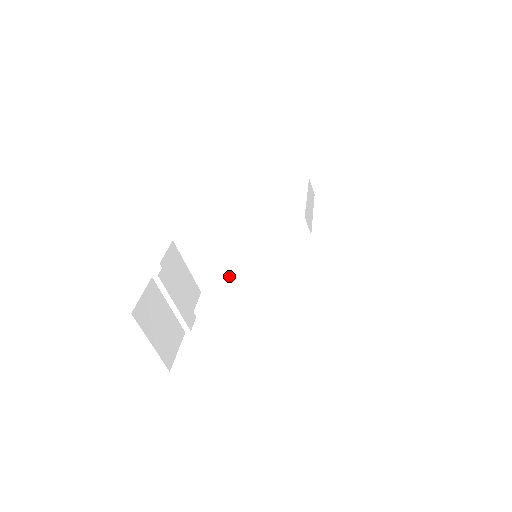
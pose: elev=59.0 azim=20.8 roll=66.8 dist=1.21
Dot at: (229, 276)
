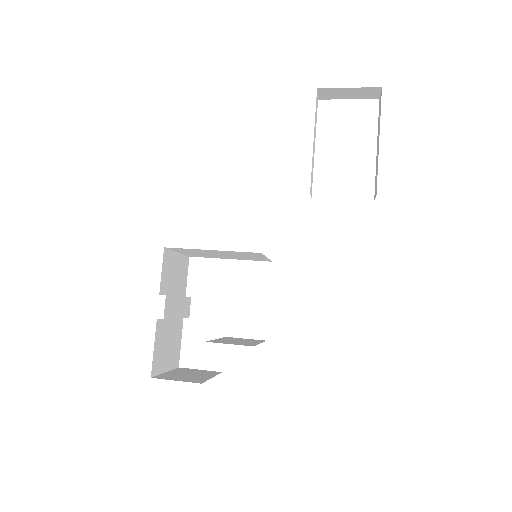
Dot at: (223, 257)
